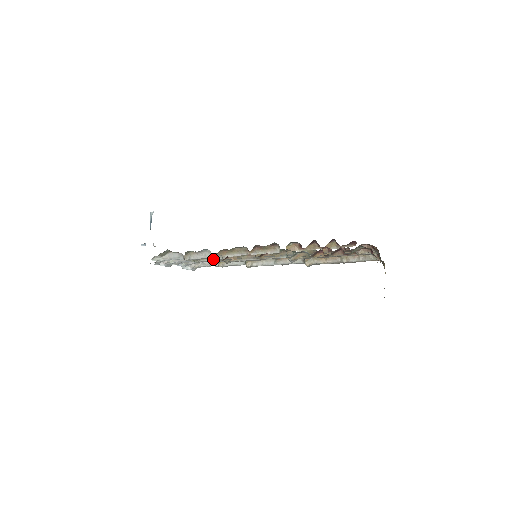
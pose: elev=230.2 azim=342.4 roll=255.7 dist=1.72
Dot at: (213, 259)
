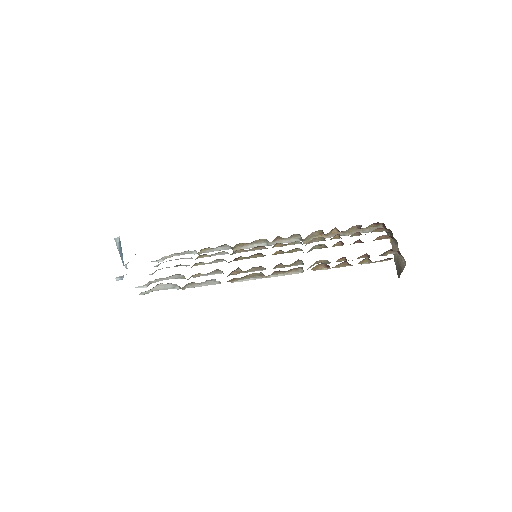
Dot at: (210, 274)
